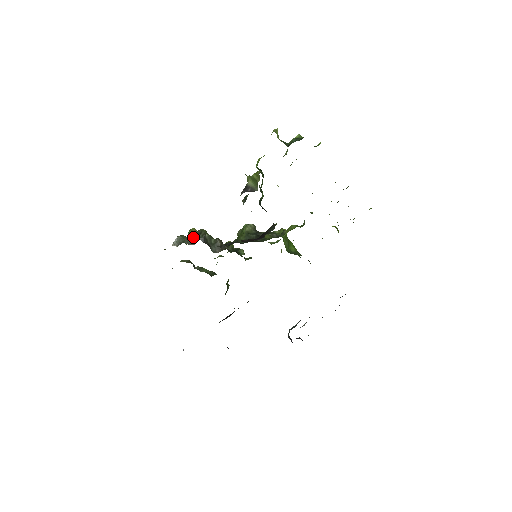
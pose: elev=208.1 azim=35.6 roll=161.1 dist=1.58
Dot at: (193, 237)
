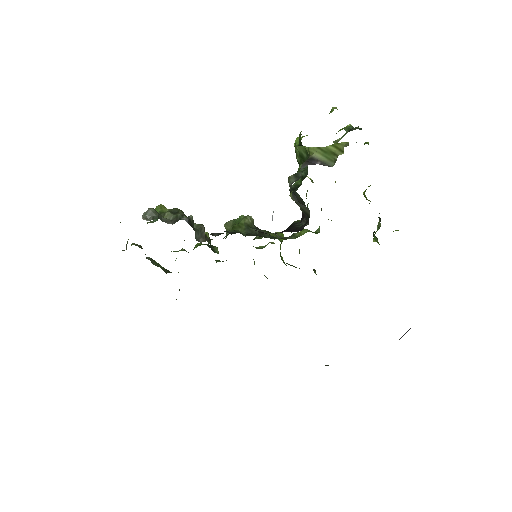
Dot at: (168, 215)
